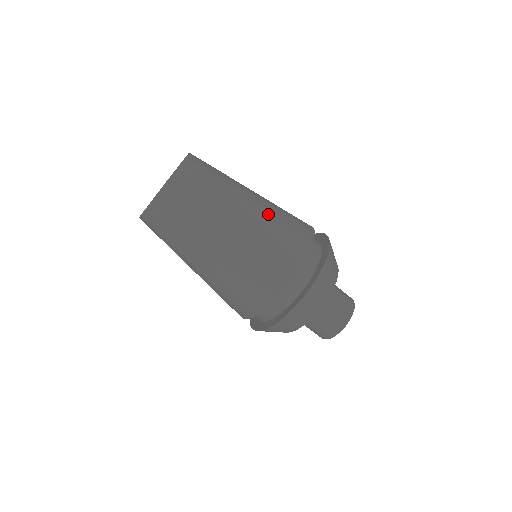
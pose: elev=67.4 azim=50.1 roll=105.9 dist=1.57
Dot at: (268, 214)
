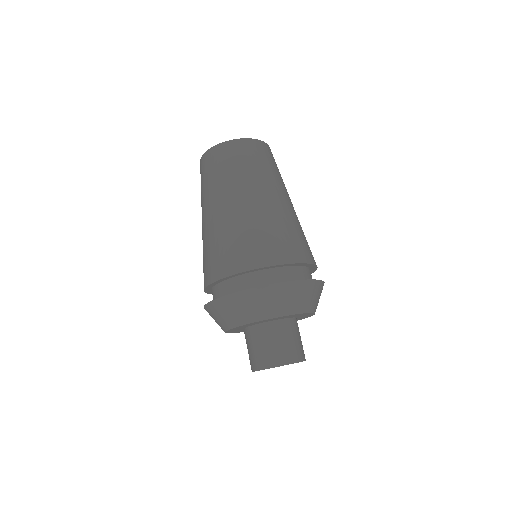
Dot at: occluded
